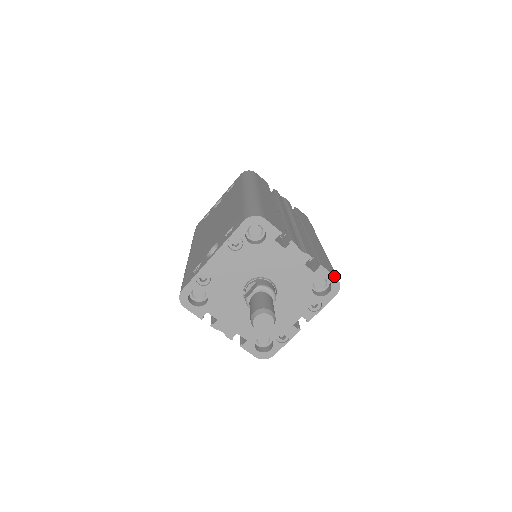
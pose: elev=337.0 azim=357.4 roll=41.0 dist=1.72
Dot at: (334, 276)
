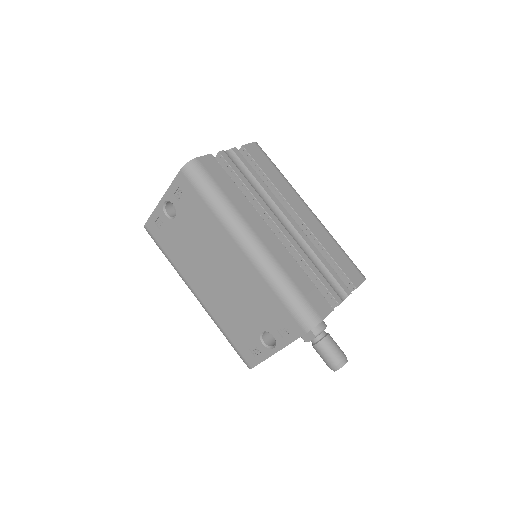
Dot at: occluded
